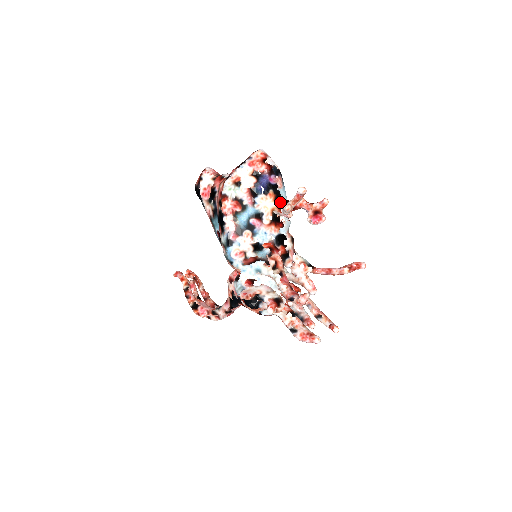
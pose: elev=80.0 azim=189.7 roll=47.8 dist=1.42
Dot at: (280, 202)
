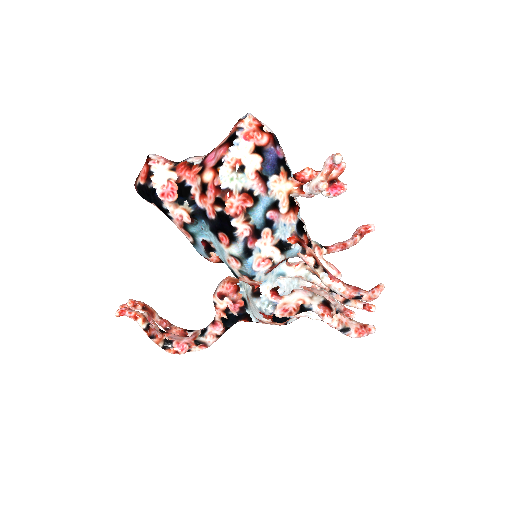
Dot at: (295, 180)
